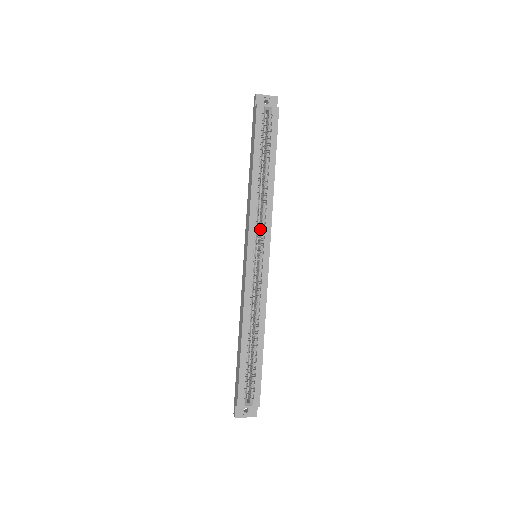
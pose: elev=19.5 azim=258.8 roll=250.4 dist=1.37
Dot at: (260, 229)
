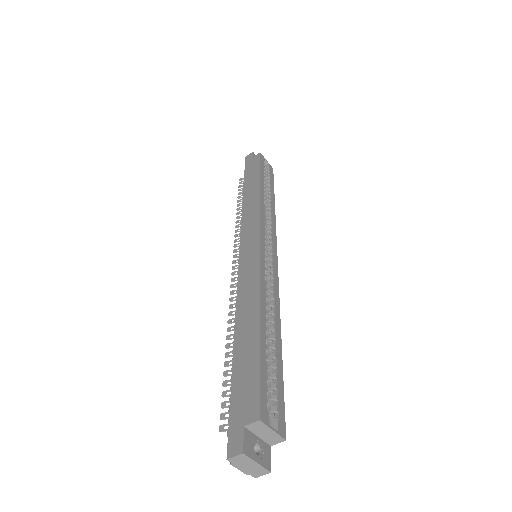
Dot at: occluded
